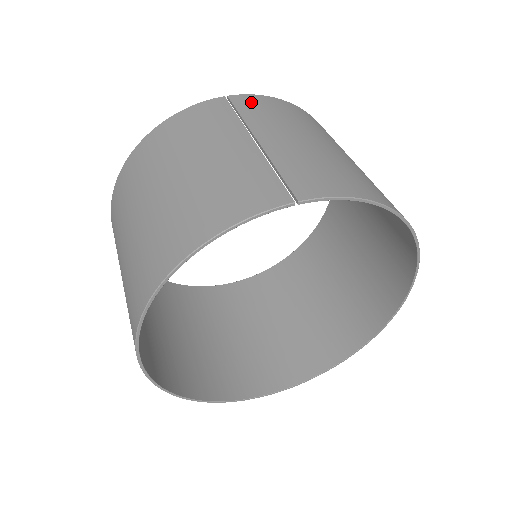
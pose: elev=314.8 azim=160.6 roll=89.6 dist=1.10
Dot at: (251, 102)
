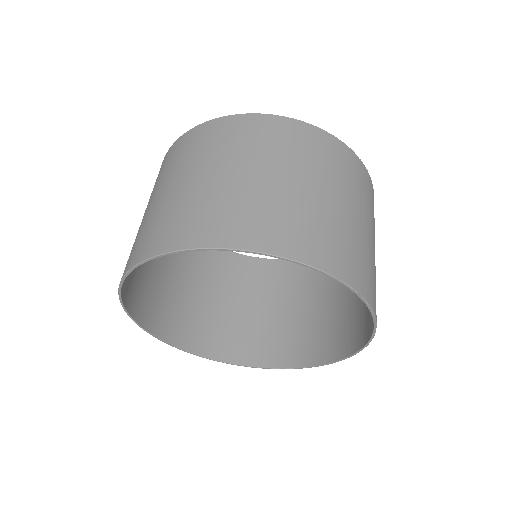
Dot at: (367, 181)
